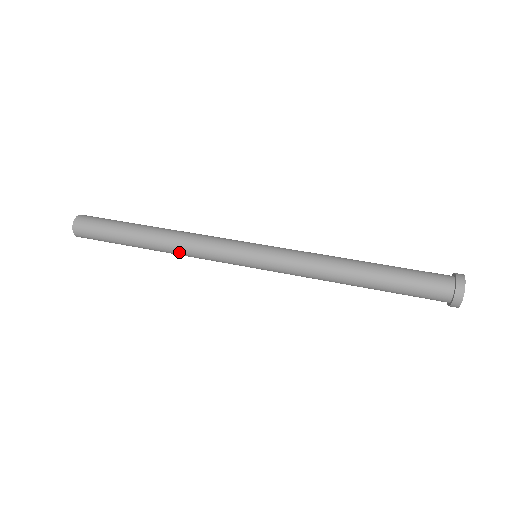
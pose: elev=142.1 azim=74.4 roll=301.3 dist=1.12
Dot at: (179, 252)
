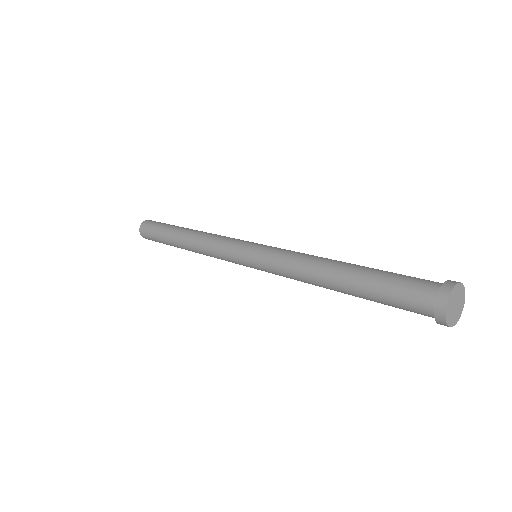
Dot at: (198, 249)
